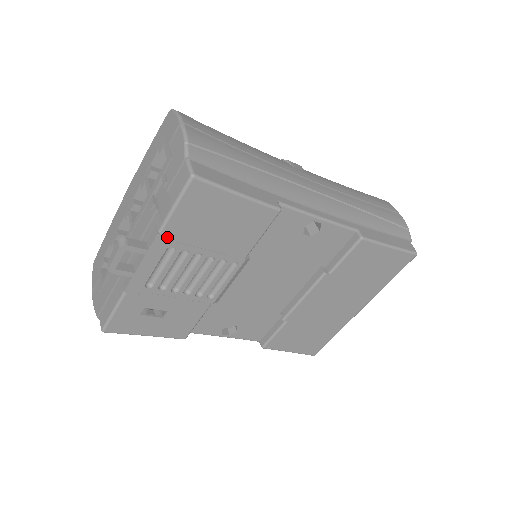
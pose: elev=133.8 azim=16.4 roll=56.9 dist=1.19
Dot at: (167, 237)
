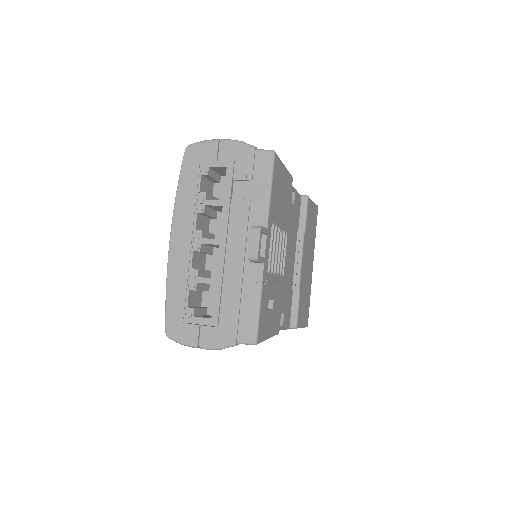
Dot at: (271, 213)
